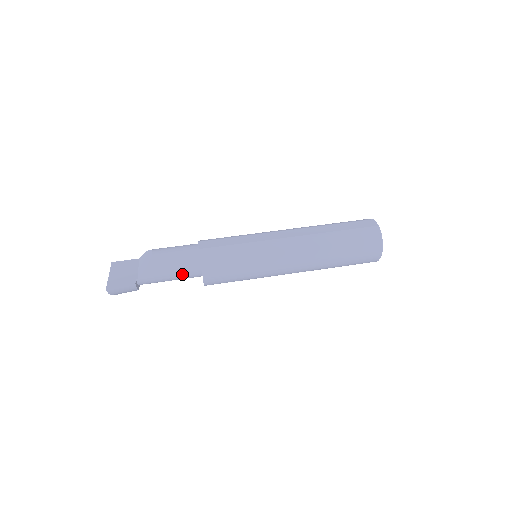
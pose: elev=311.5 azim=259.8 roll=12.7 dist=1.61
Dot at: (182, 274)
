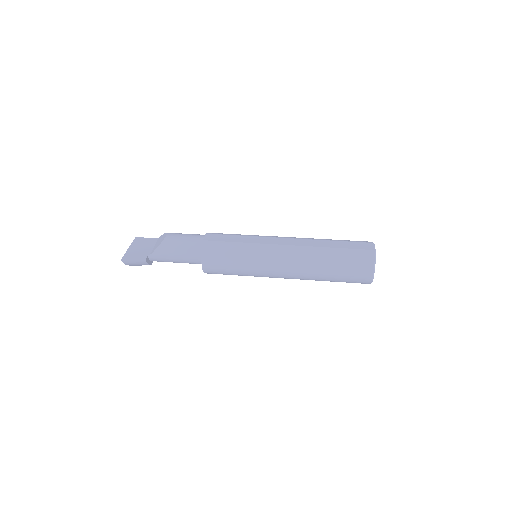
Dot at: (187, 259)
